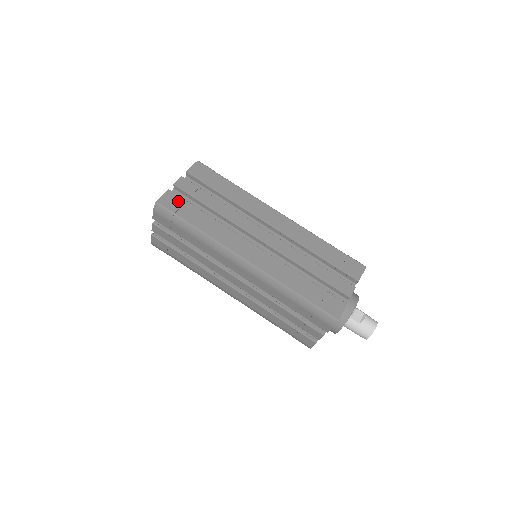
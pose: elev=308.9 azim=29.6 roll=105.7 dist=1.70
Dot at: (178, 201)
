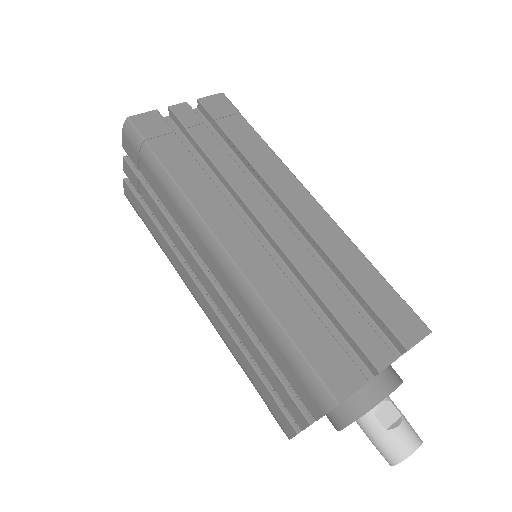
Dot at: (161, 127)
